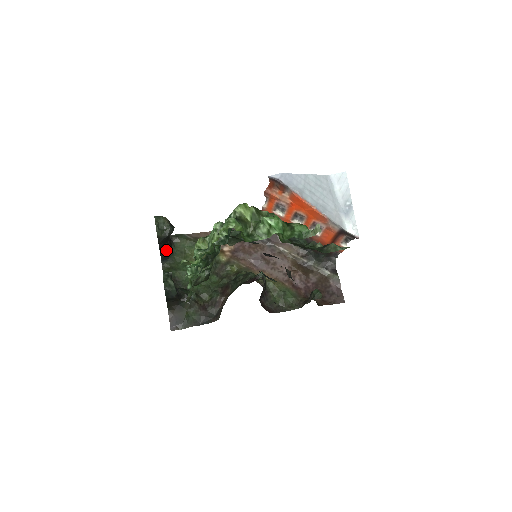
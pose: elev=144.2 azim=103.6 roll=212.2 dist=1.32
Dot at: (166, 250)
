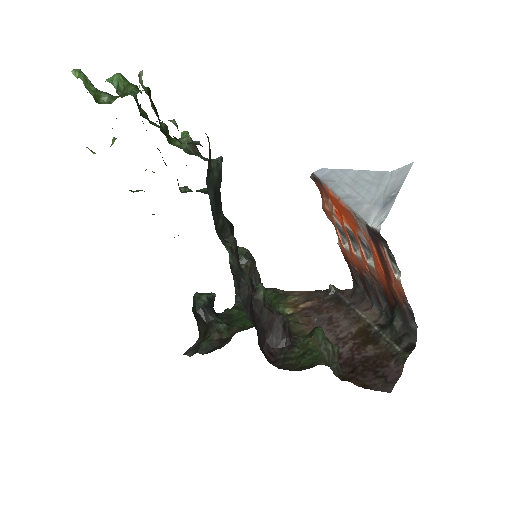
Dot at: occluded
